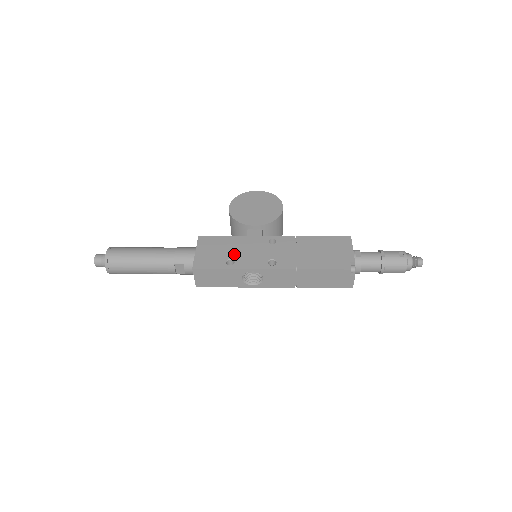
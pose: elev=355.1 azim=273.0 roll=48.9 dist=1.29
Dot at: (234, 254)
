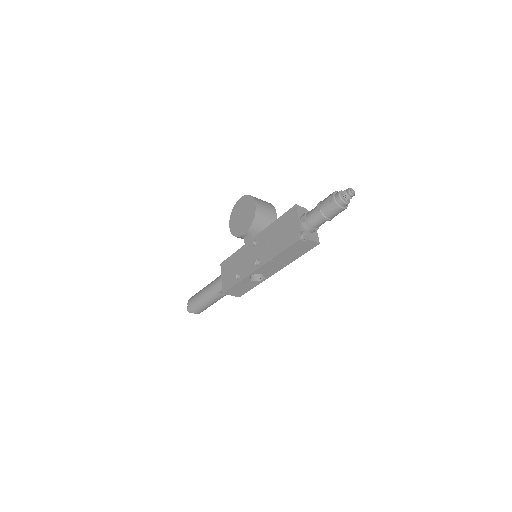
Dot at: (238, 268)
